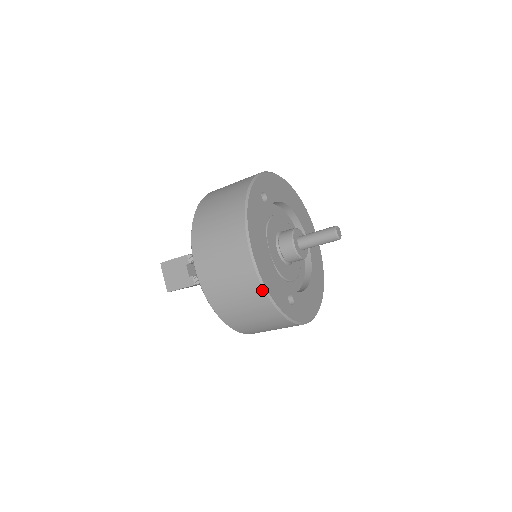
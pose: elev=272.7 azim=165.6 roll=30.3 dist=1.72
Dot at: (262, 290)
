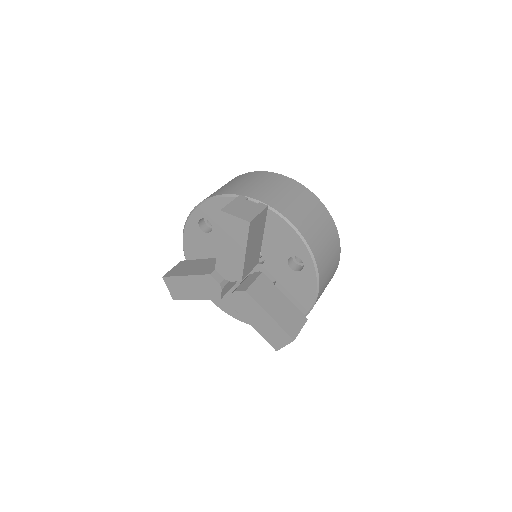
Dot at: (312, 194)
